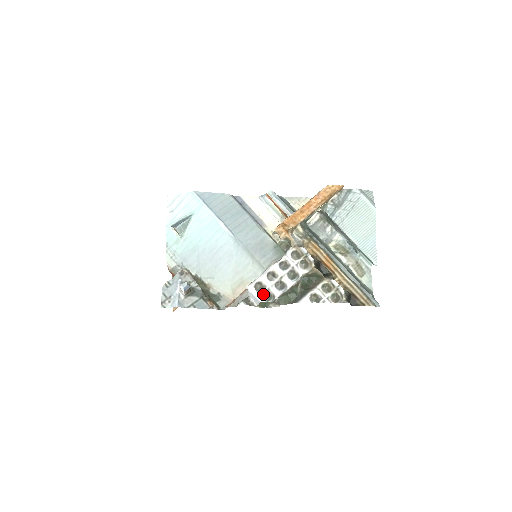
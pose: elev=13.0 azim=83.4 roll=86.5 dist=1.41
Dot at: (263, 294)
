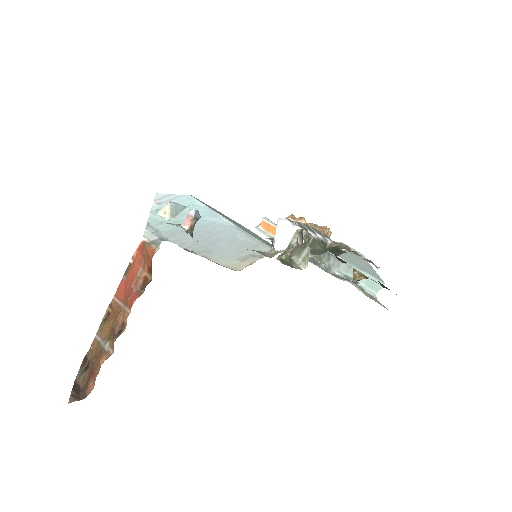
Dot at: (298, 225)
